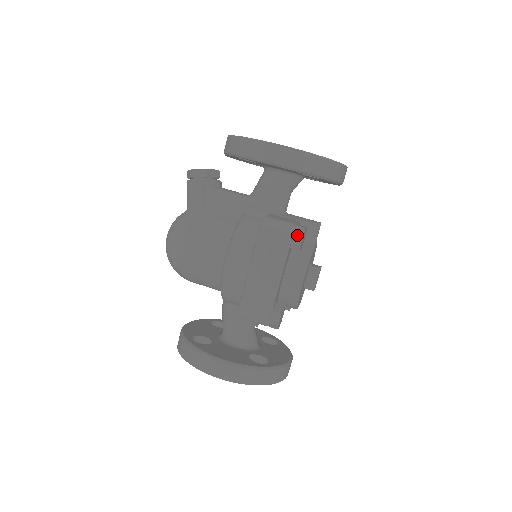
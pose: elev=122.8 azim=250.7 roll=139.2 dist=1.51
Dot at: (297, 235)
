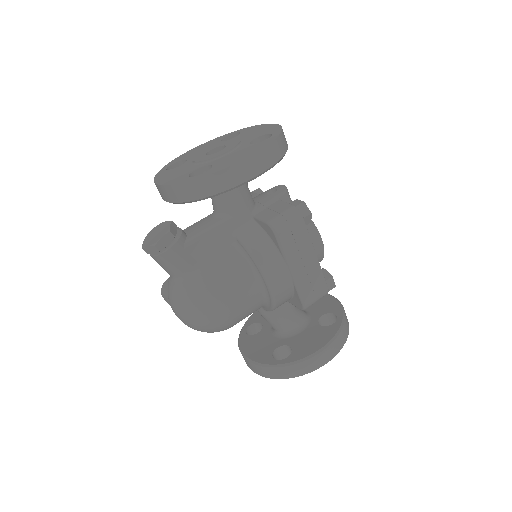
Dot at: (305, 213)
